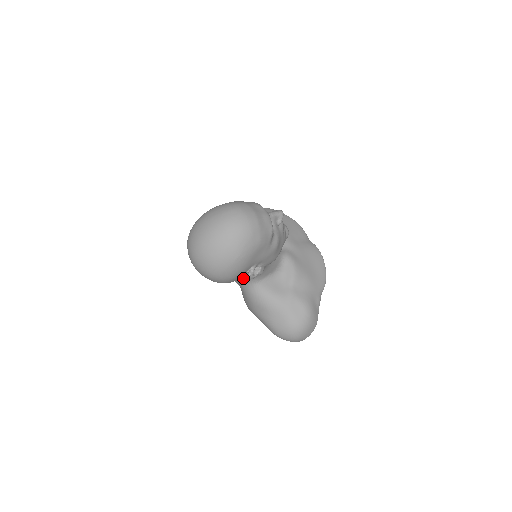
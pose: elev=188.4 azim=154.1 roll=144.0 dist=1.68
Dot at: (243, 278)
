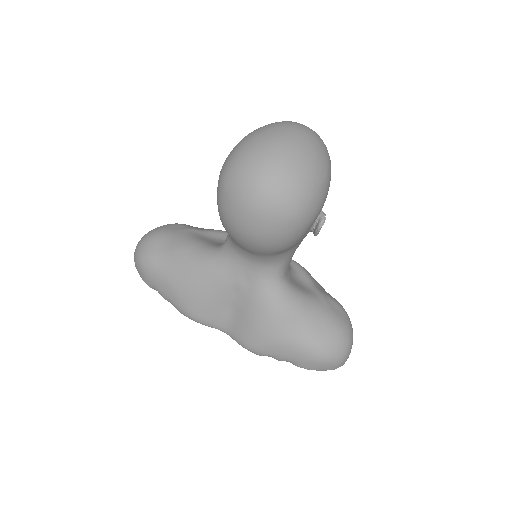
Dot at: (271, 269)
